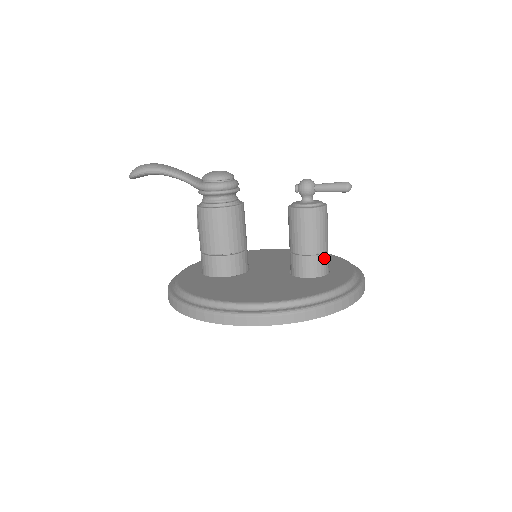
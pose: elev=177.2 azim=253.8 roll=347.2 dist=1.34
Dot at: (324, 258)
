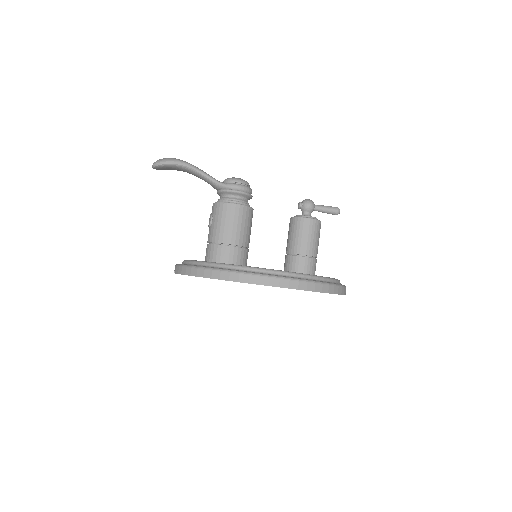
Dot at: (316, 262)
